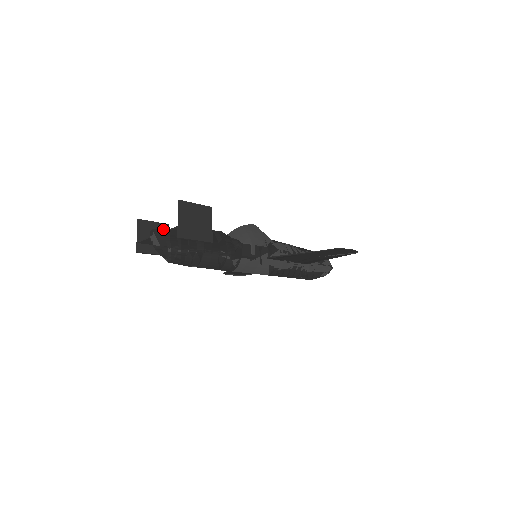
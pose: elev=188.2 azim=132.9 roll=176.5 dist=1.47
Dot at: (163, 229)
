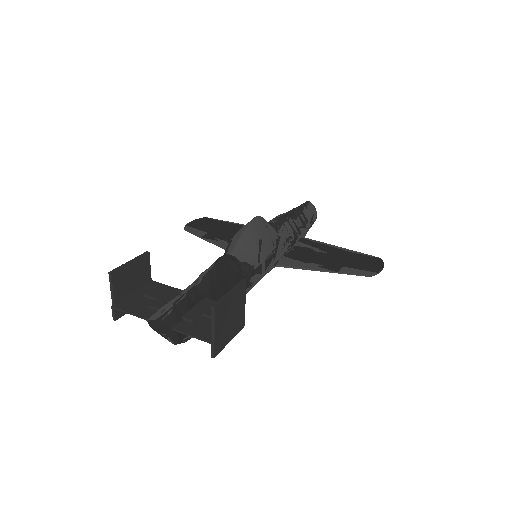
Dot at: (170, 314)
